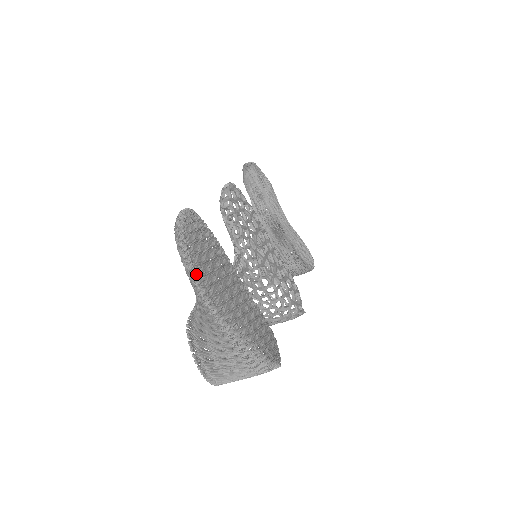
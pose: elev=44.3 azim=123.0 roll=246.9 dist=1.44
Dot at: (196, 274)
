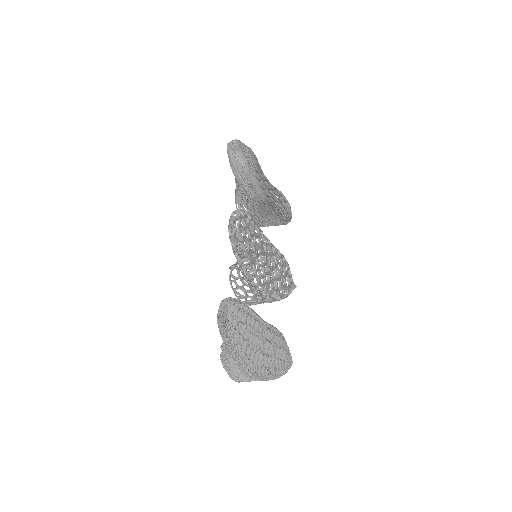
Dot at: (246, 366)
